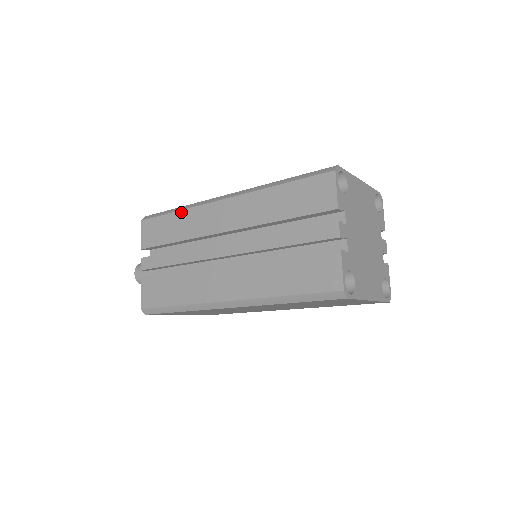
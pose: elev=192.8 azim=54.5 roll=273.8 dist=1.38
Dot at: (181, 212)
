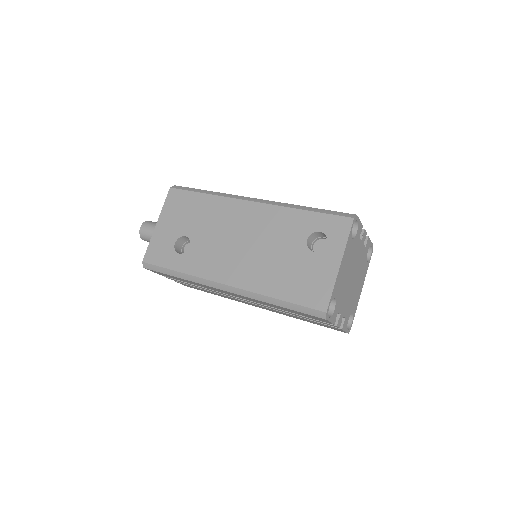
Dot at: occluded
